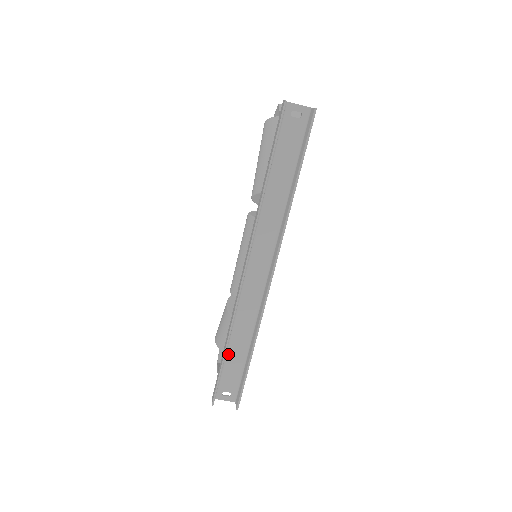
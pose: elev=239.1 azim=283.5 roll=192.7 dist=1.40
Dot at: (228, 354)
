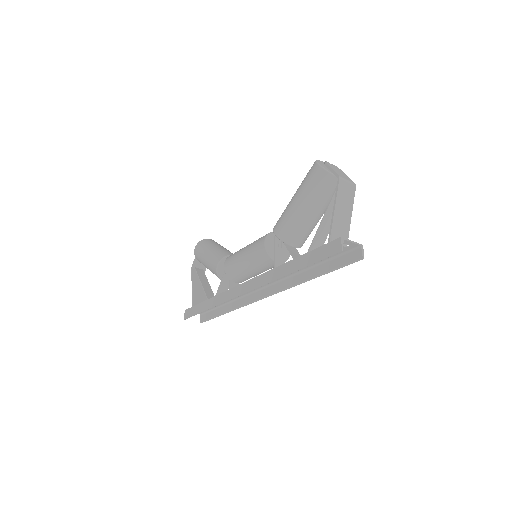
Dot at: occluded
